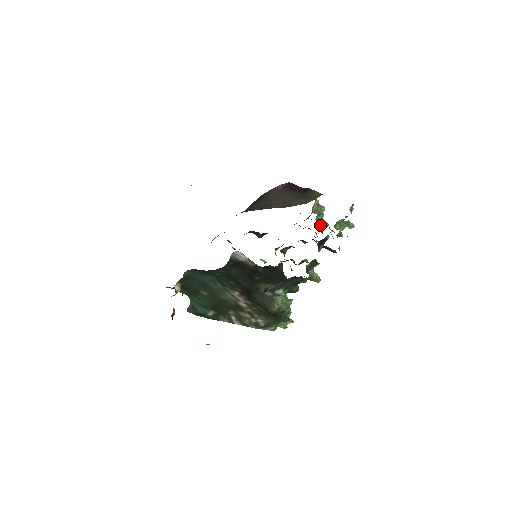
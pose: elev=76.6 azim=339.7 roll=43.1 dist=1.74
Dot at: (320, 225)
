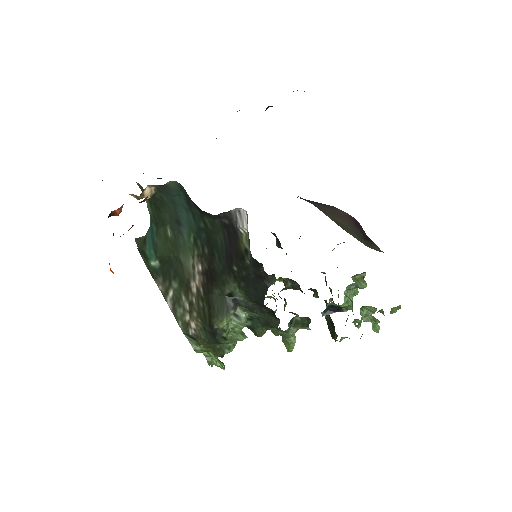
Dot at: (345, 299)
